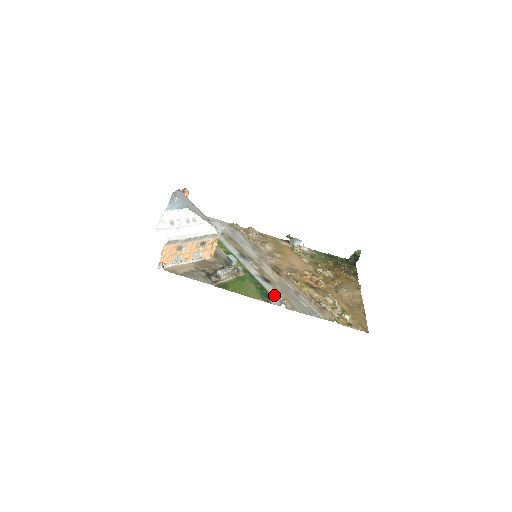
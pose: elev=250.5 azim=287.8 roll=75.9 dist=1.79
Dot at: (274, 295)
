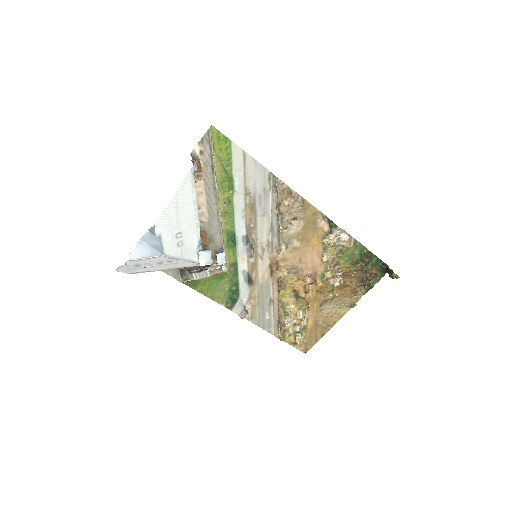
Dot at: (243, 301)
